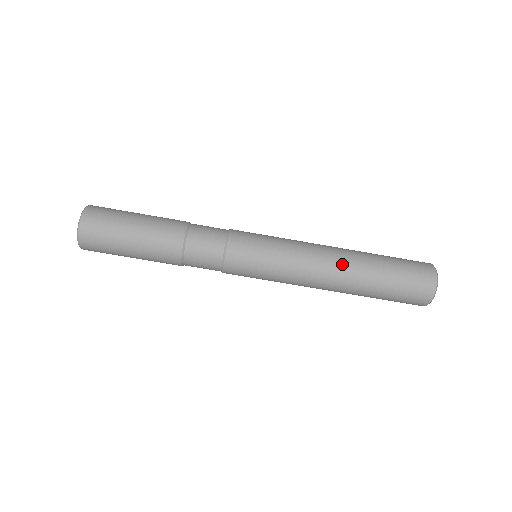
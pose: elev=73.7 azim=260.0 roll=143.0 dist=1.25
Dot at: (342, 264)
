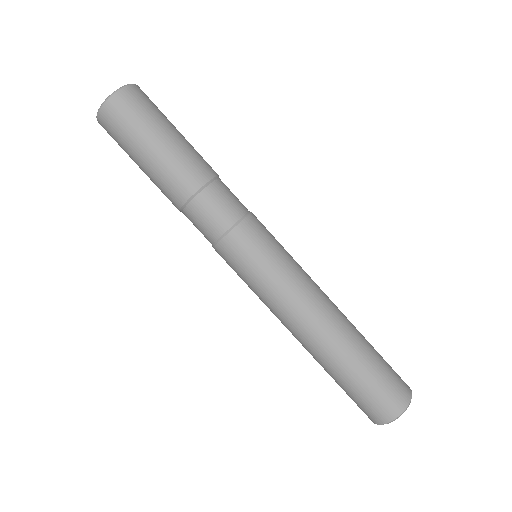
Dot at: (338, 317)
